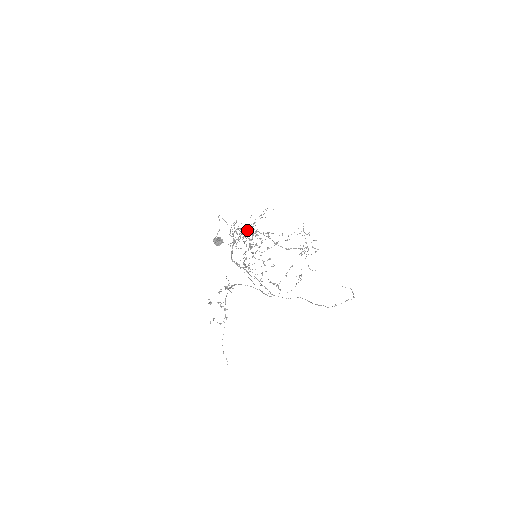
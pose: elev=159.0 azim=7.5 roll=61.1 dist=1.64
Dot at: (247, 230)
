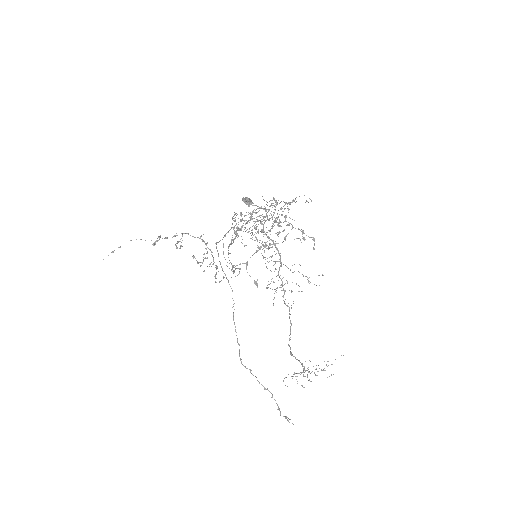
Dot at: occluded
